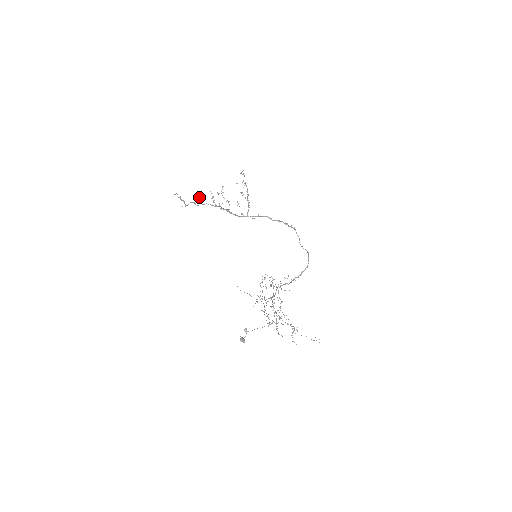
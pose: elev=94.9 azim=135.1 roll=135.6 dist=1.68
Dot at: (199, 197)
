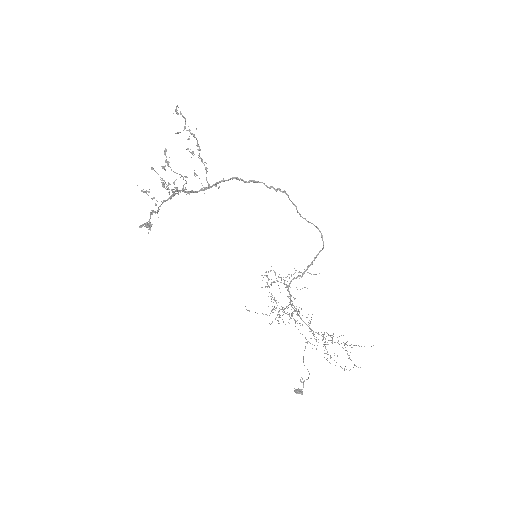
Dot at: occluded
